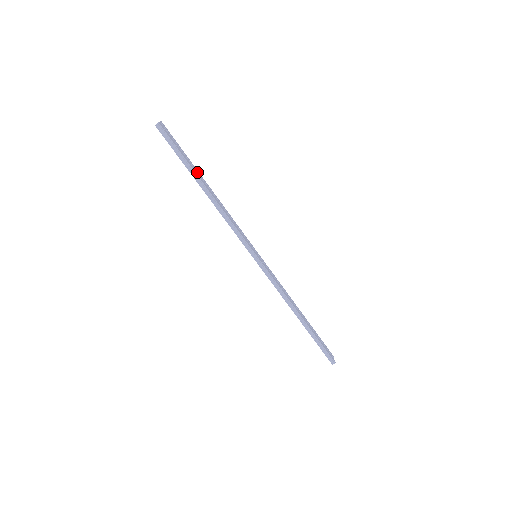
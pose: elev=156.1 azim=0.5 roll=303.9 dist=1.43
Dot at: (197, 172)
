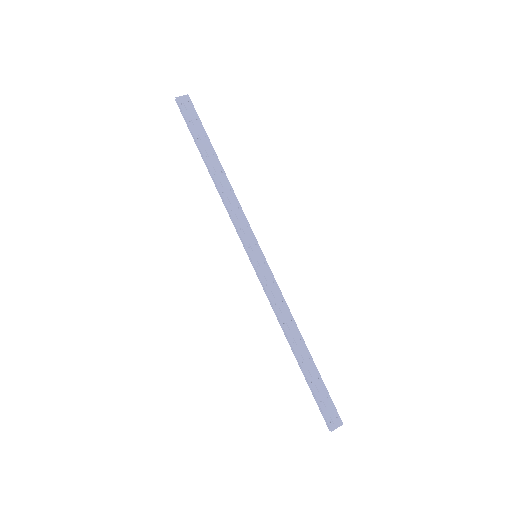
Dot at: (209, 150)
